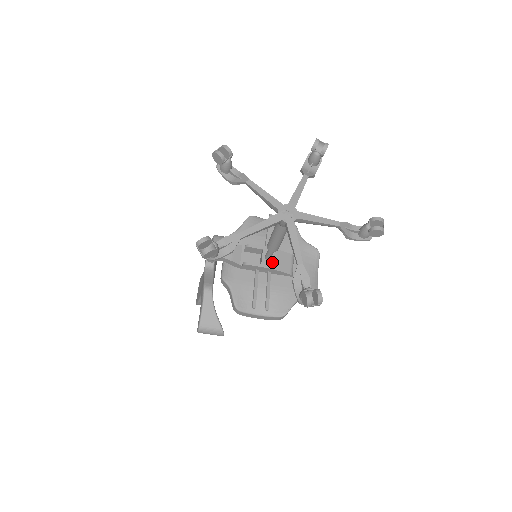
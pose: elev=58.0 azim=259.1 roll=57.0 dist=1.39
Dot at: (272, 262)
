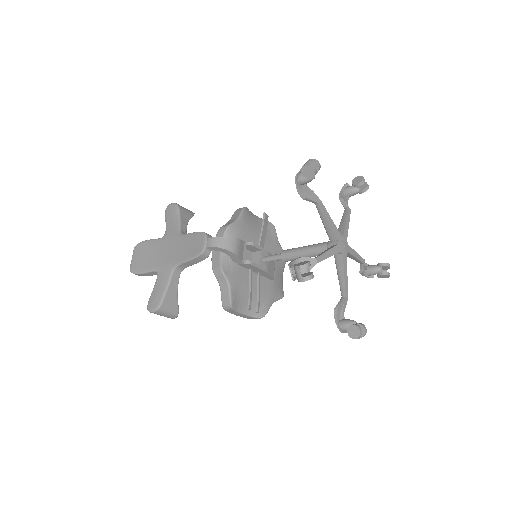
Dot at: (266, 265)
